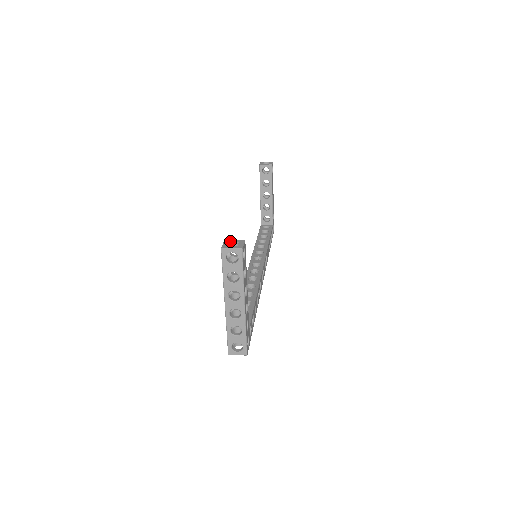
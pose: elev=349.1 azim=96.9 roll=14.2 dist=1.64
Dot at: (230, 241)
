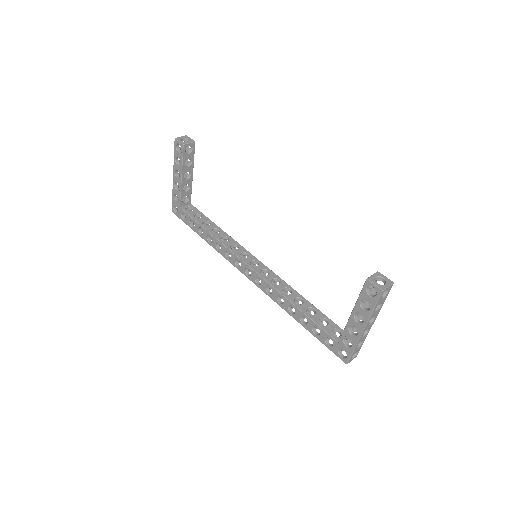
Dot at: (374, 278)
